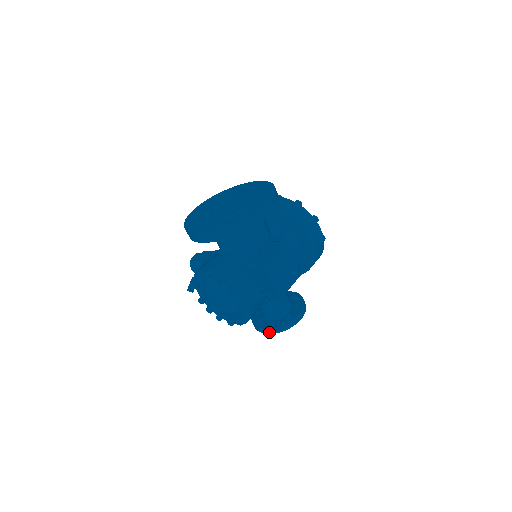
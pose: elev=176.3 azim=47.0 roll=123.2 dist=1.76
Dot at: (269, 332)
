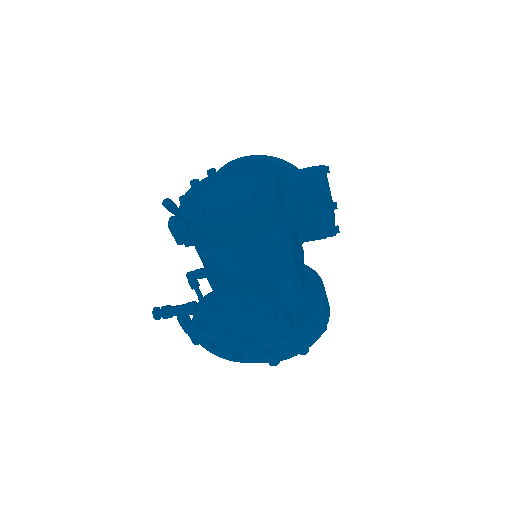
Dot at: (239, 292)
